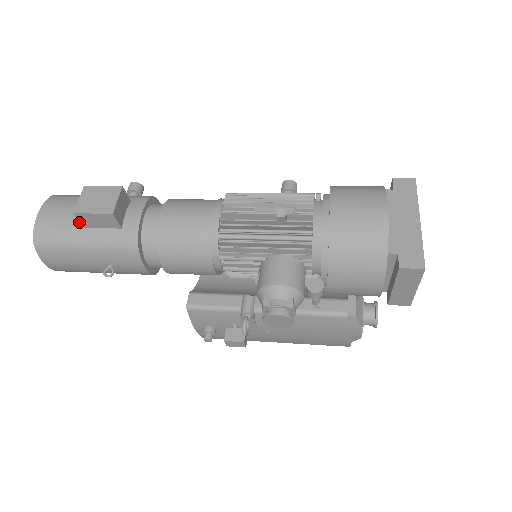
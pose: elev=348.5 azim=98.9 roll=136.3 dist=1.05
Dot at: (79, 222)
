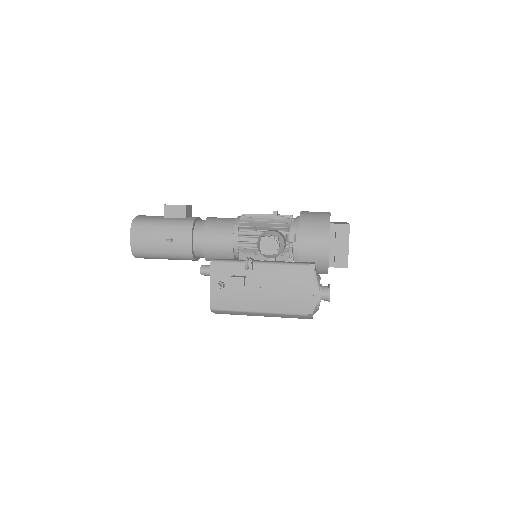
Dot at: (162, 217)
